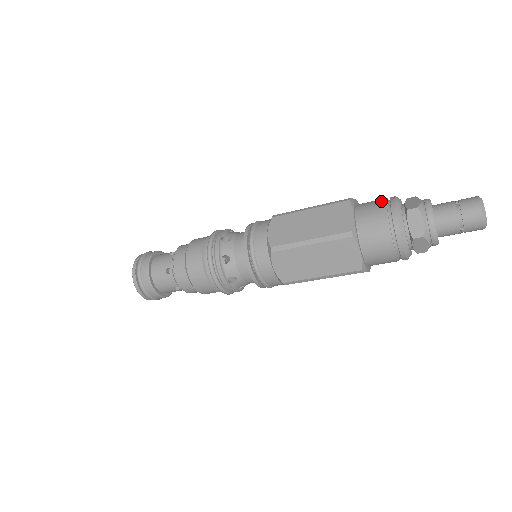
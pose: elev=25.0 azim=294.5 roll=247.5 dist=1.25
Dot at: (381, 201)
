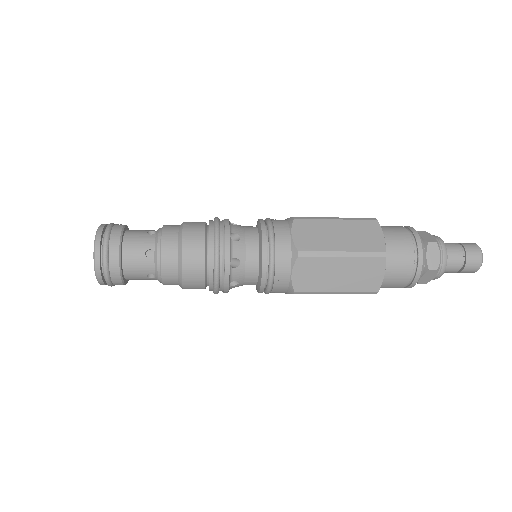
Dot at: (410, 255)
